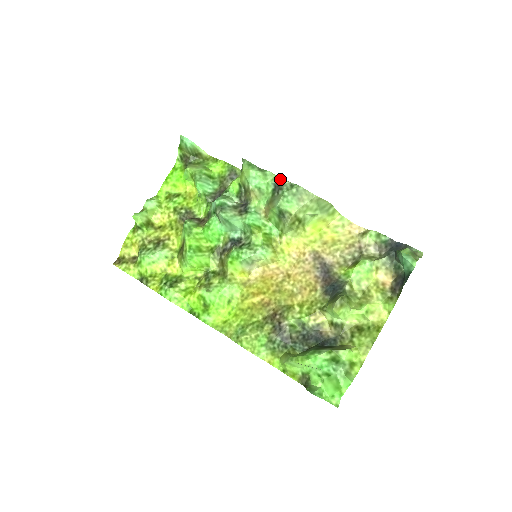
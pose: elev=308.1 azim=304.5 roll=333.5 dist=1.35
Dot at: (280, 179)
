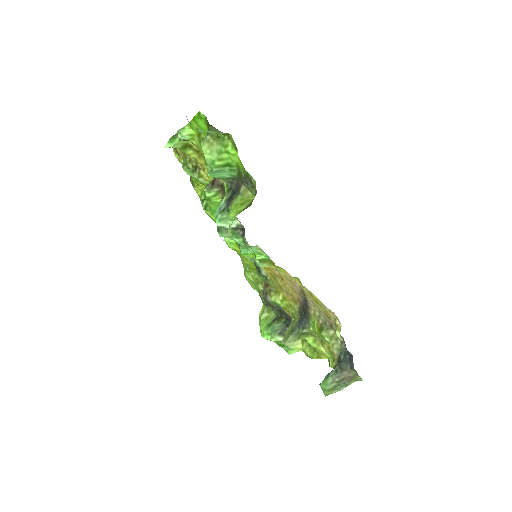
Dot at: (258, 266)
